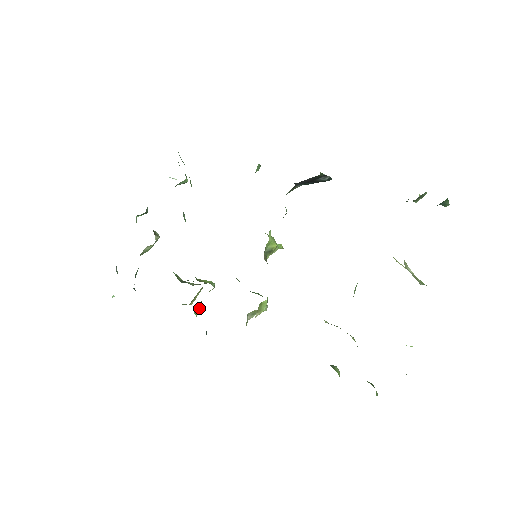
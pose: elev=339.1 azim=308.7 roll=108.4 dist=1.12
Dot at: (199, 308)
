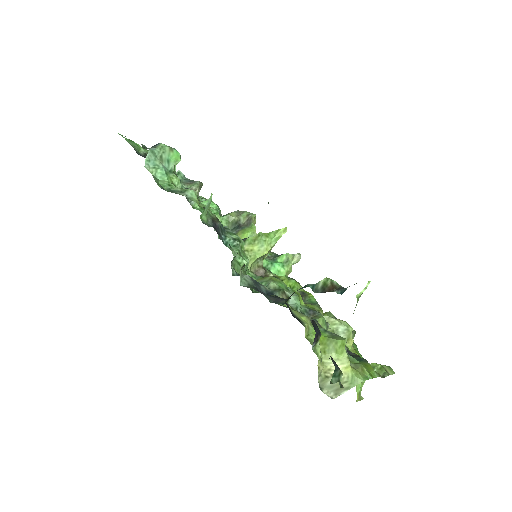
Dot at: occluded
